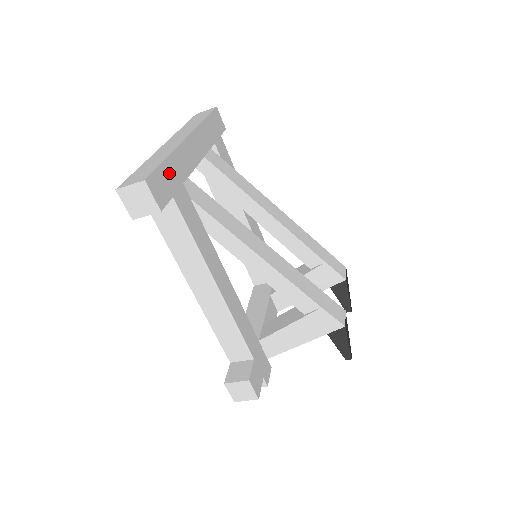
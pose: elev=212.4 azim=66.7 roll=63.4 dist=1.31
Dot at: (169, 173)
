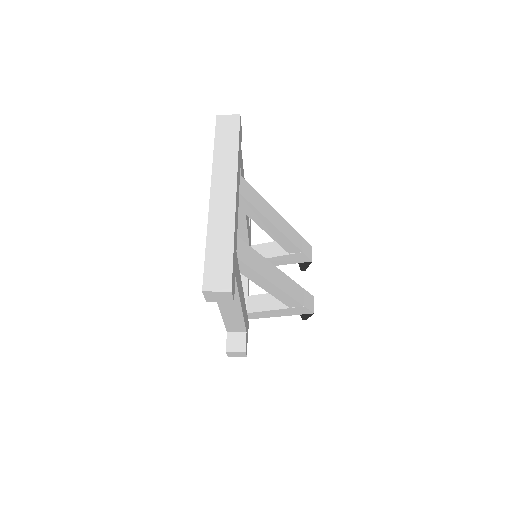
Dot at: (234, 258)
